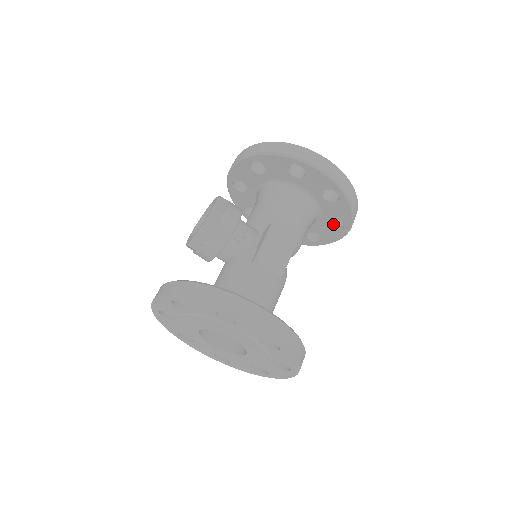
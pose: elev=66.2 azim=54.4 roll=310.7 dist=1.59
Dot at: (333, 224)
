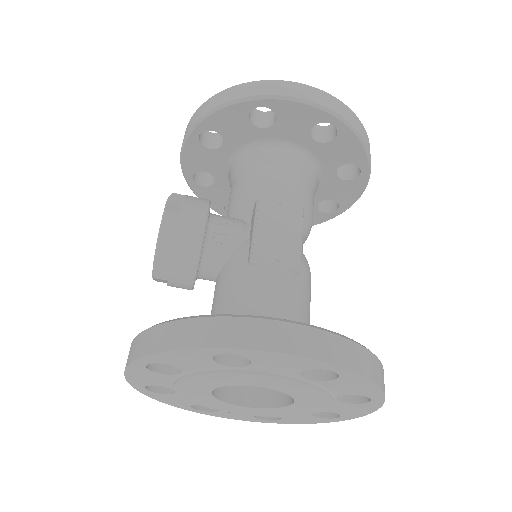
Dot at: (344, 176)
